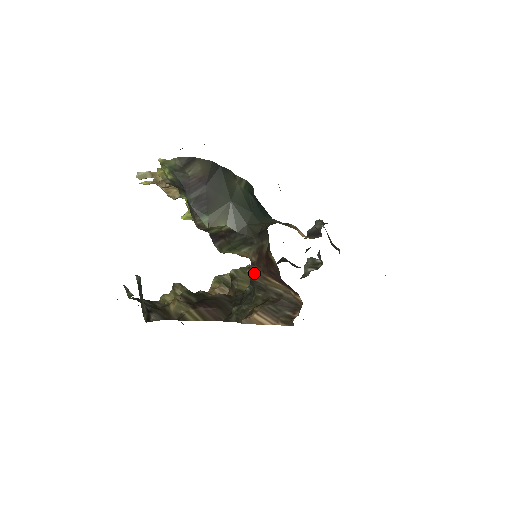
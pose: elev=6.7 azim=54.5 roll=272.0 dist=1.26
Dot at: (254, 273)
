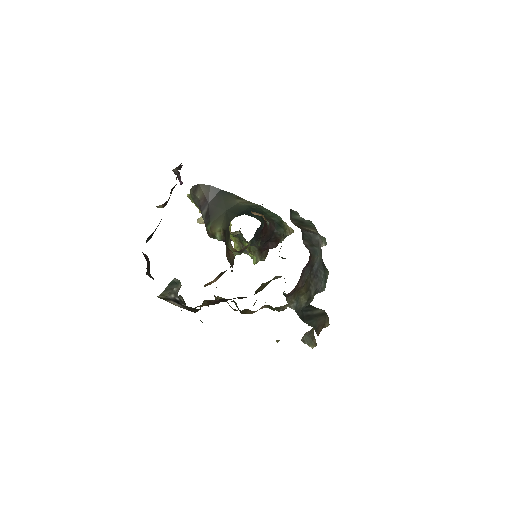
Dot at: (227, 254)
